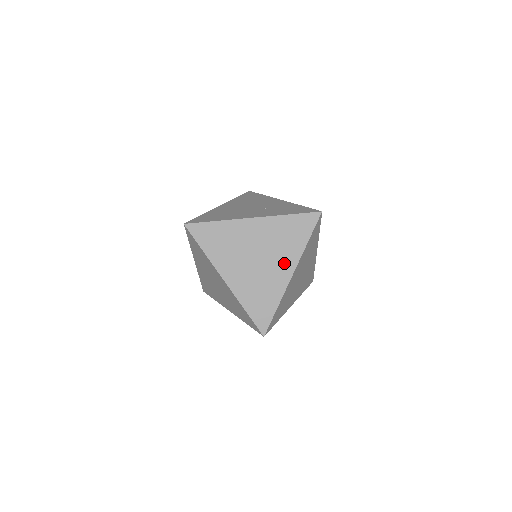
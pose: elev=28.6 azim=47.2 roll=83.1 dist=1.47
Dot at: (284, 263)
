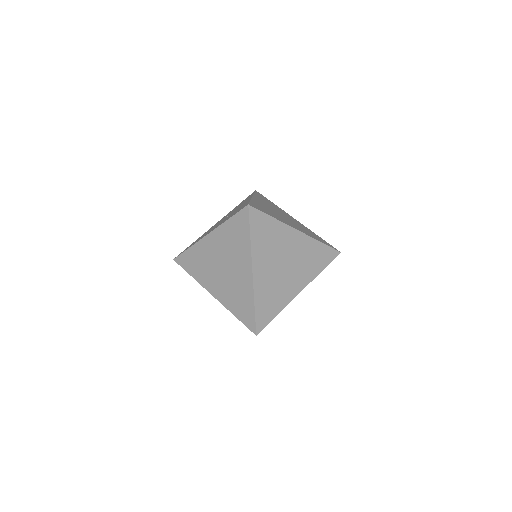
Dot at: (242, 265)
